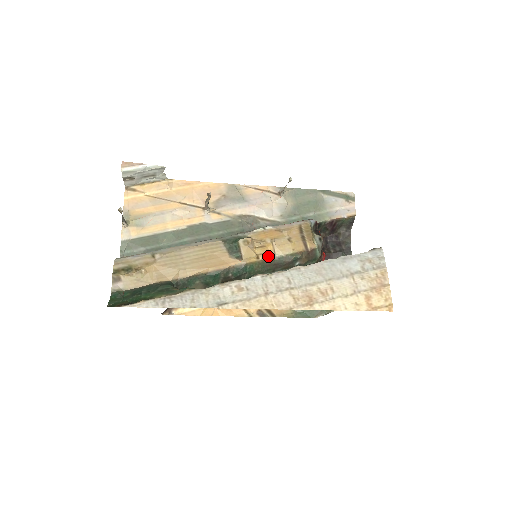
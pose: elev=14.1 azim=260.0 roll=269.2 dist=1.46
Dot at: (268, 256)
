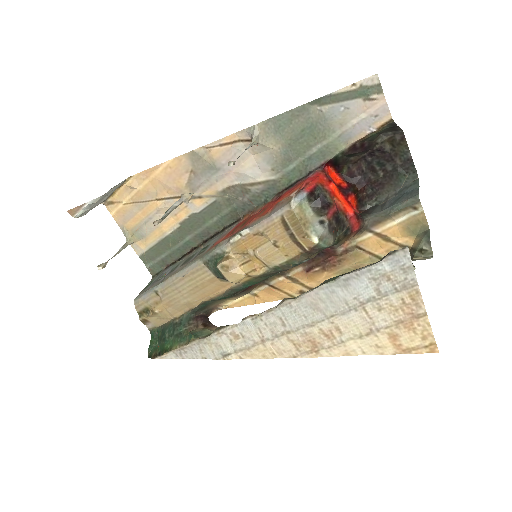
Dot at: (259, 272)
